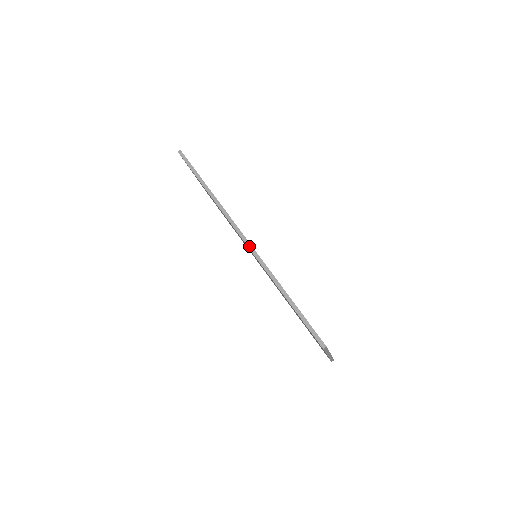
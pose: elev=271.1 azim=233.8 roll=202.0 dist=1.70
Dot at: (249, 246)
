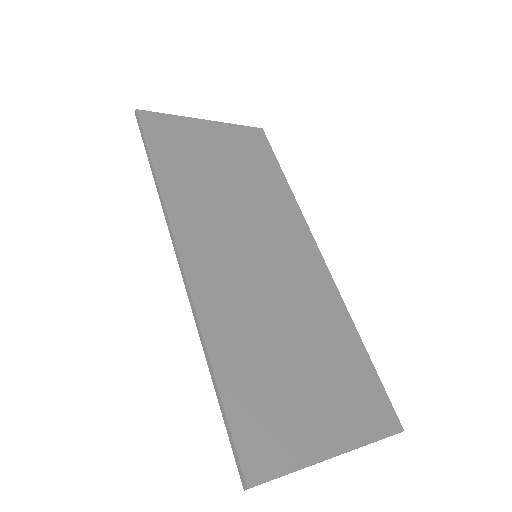
Dot at: (182, 275)
